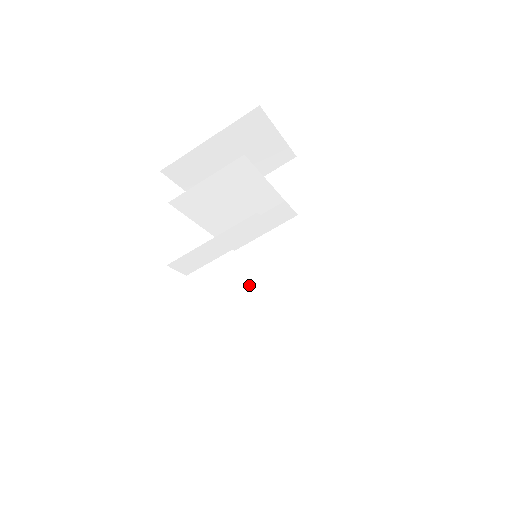
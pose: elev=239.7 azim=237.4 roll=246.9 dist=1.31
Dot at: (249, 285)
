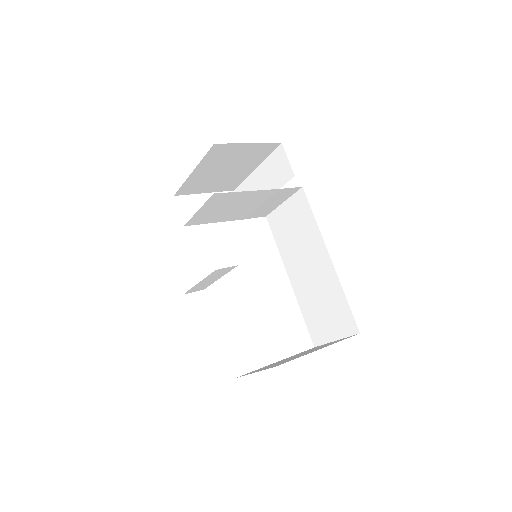
Dot at: (279, 248)
